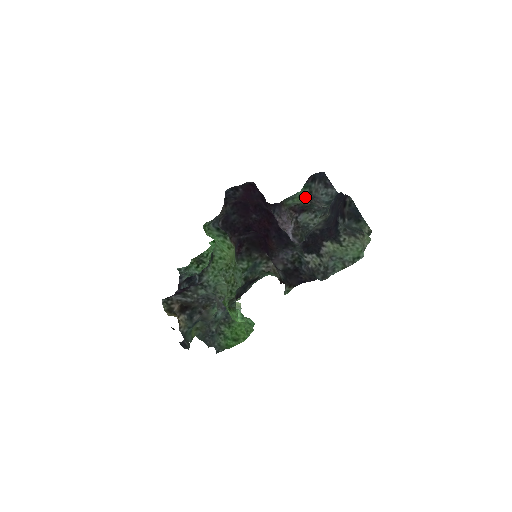
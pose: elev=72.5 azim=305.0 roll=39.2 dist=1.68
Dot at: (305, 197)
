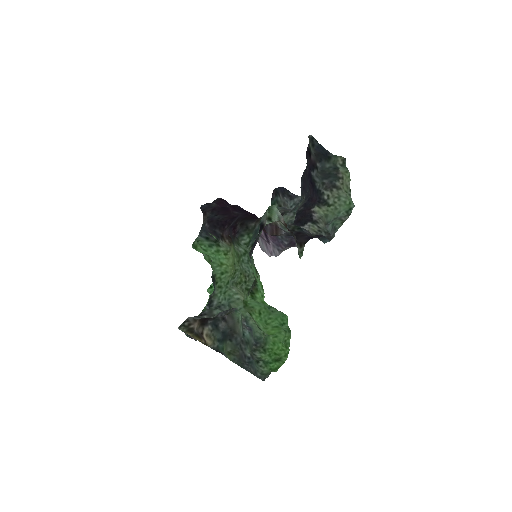
Dot at: occluded
